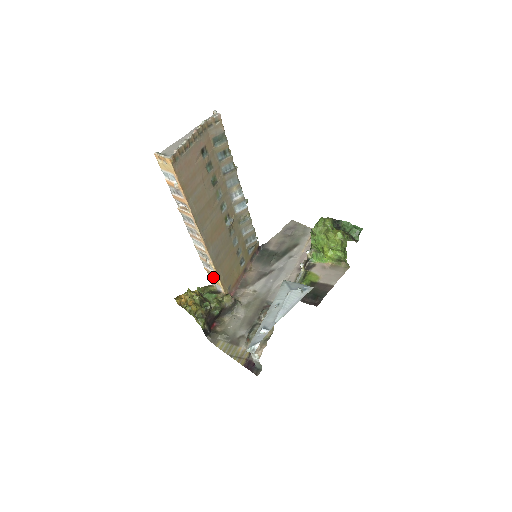
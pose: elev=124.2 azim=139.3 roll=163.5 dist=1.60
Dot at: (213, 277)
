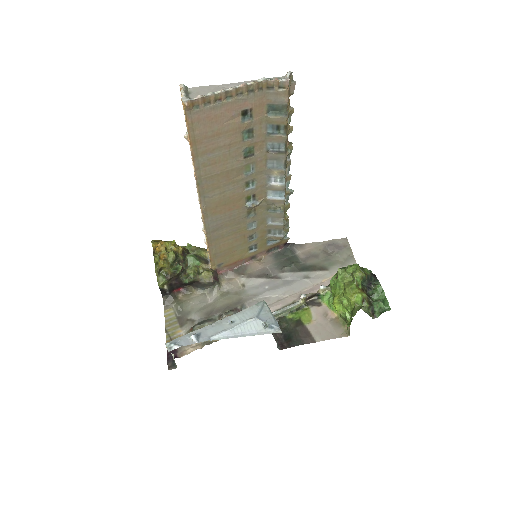
Dot at: occluded
